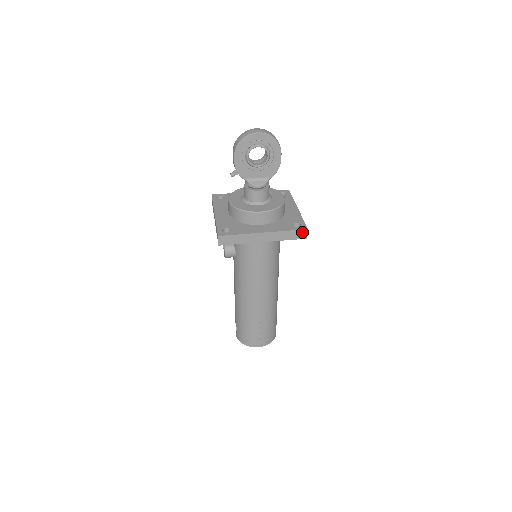
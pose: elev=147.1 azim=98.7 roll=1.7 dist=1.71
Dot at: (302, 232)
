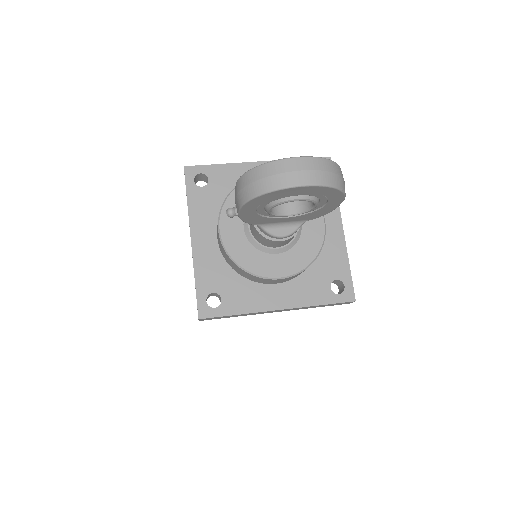
Dot at: (344, 302)
